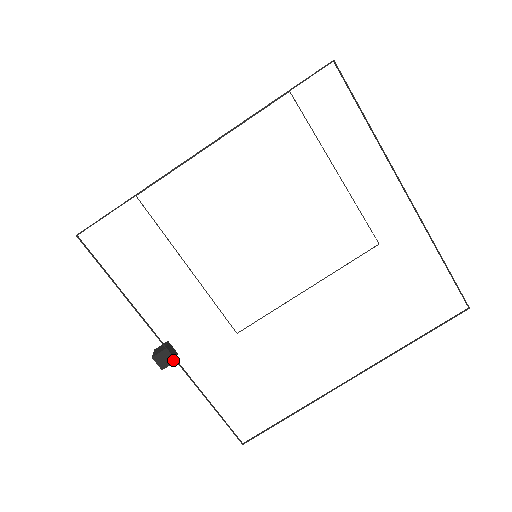
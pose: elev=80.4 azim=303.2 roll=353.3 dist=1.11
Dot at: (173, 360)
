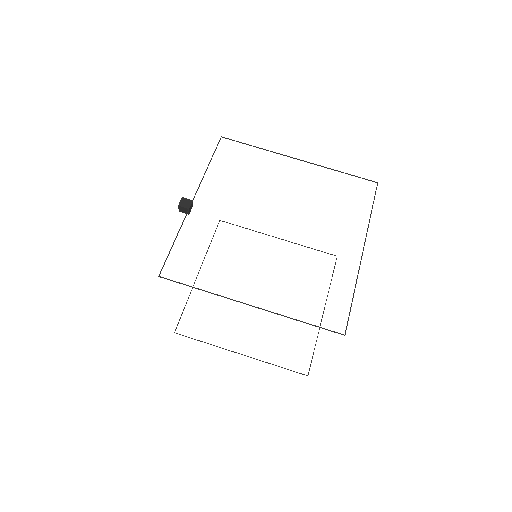
Dot at: (188, 207)
